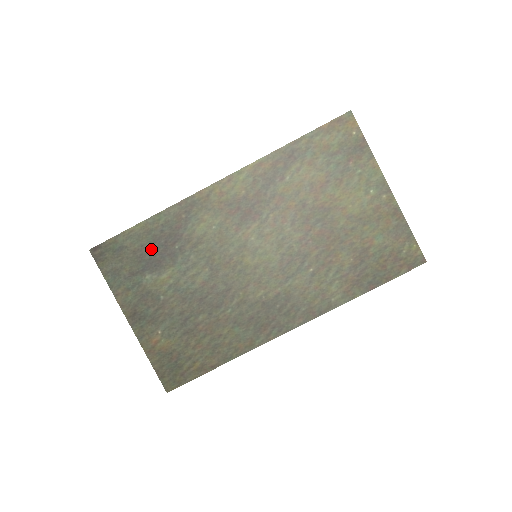
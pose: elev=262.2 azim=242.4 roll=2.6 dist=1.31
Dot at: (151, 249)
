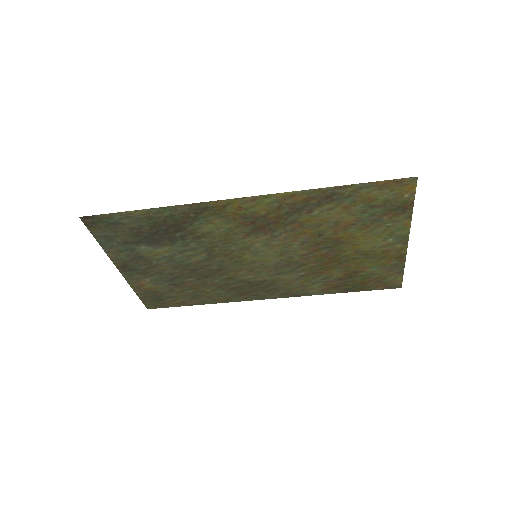
Dot at: (150, 230)
